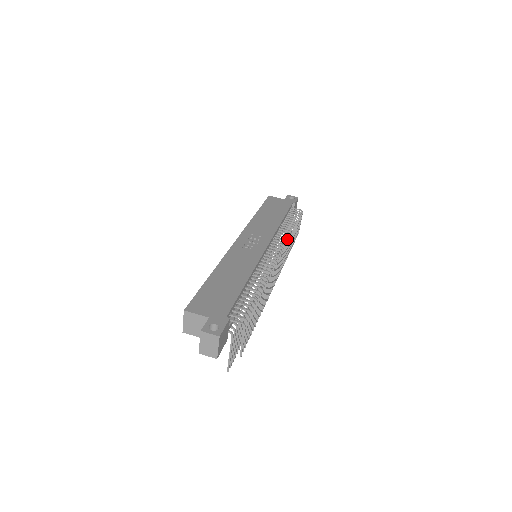
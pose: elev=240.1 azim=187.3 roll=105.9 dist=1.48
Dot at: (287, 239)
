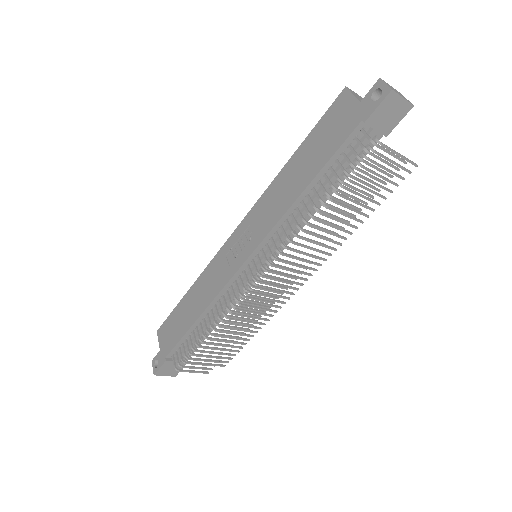
Dot at: (288, 240)
